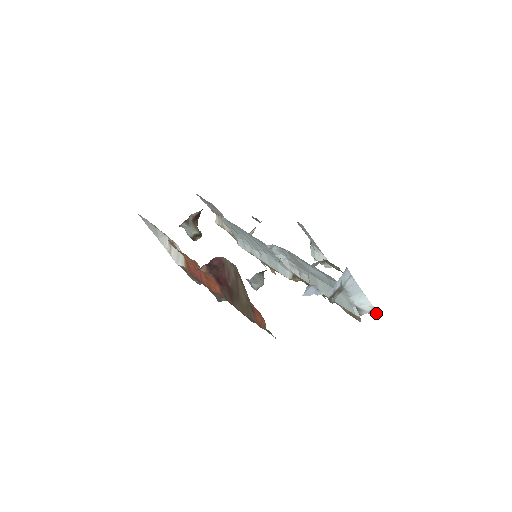
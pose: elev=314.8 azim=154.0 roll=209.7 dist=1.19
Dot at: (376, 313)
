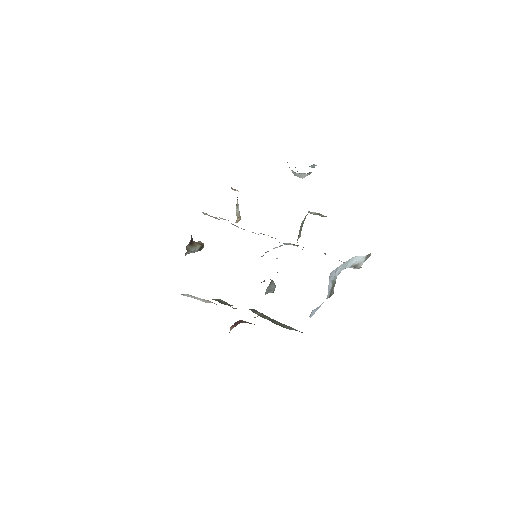
Dot at: (370, 254)
